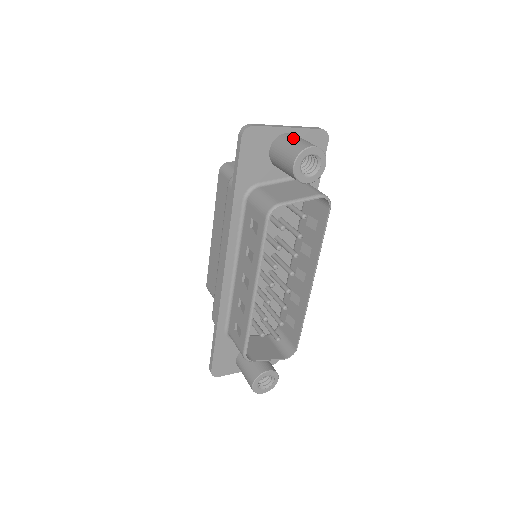
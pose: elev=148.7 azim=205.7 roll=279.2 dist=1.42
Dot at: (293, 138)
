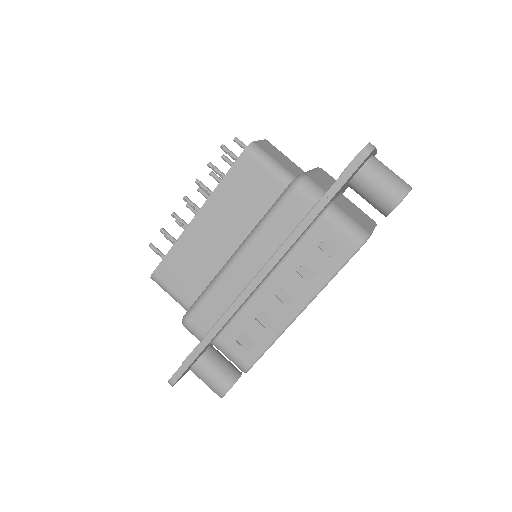
Dot at: (388, 168)
